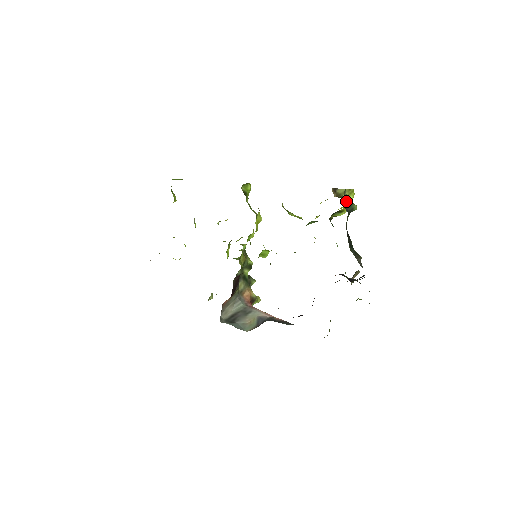
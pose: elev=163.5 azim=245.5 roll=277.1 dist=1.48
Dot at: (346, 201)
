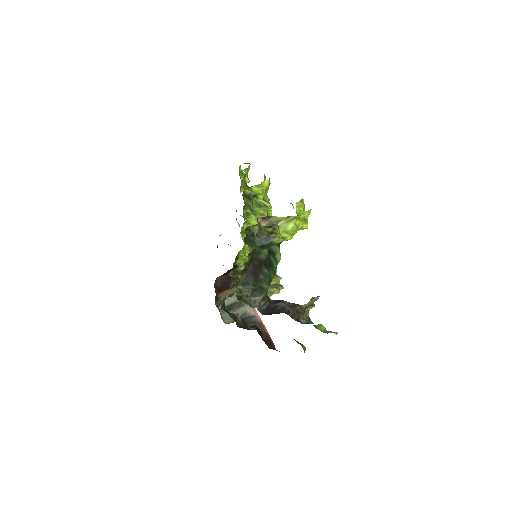
Dot at: (261, 235)
